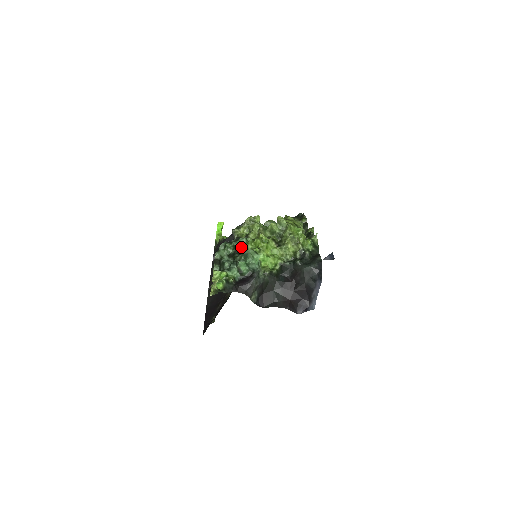
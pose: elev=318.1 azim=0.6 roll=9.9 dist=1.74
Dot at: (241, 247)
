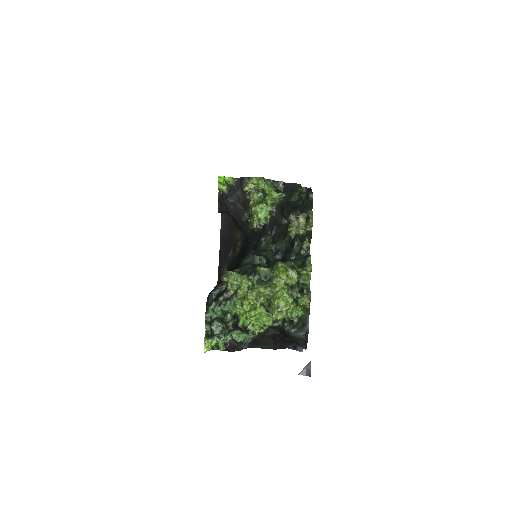
Dot at: (228, 319)
